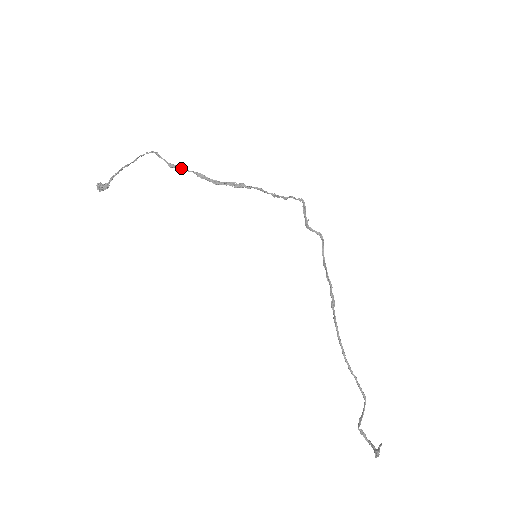
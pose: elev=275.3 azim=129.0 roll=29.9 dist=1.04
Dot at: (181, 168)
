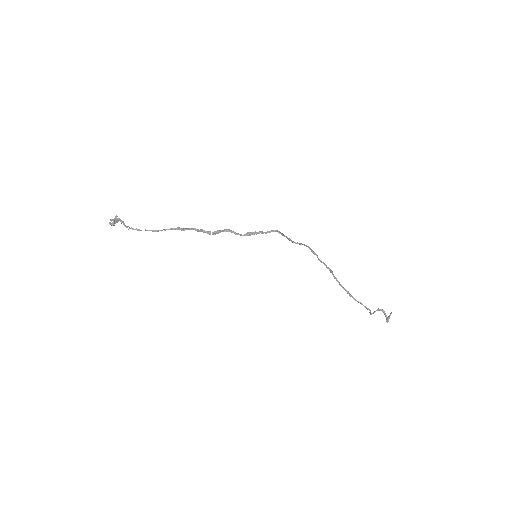
Dot at: (162, 230)
